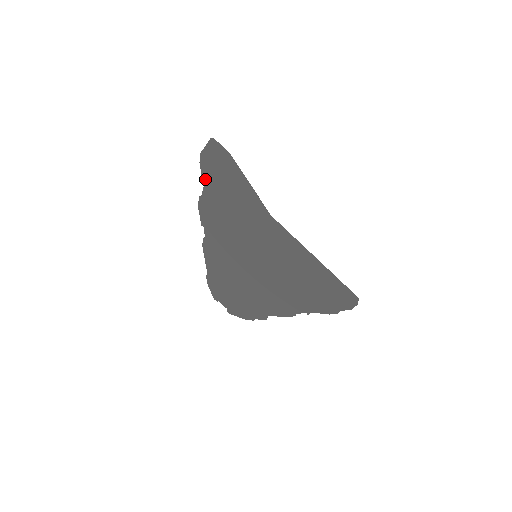
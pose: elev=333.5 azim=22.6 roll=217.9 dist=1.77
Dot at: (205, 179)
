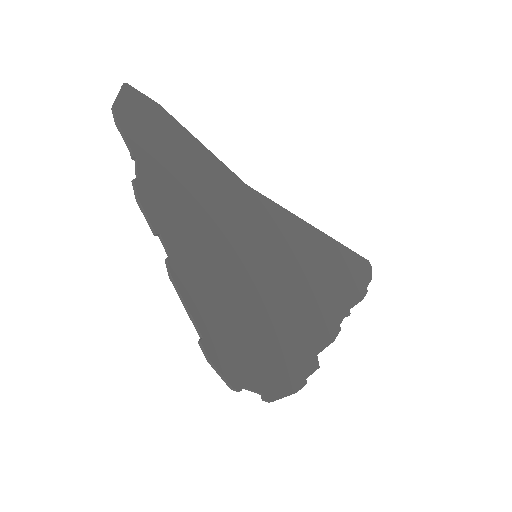
Dot at: (135, 146)
